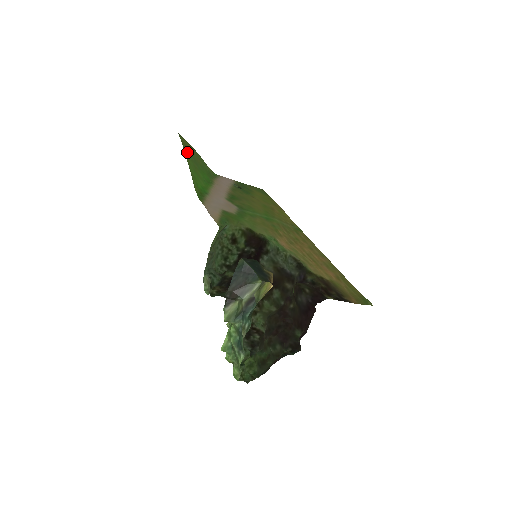
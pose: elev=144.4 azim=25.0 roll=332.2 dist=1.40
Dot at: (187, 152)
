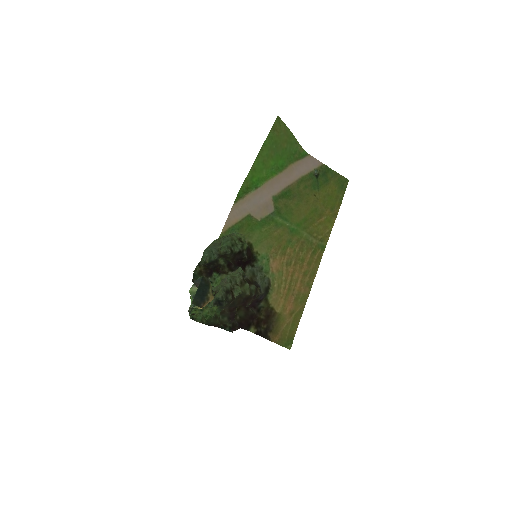
Dot at: (270, 139)
